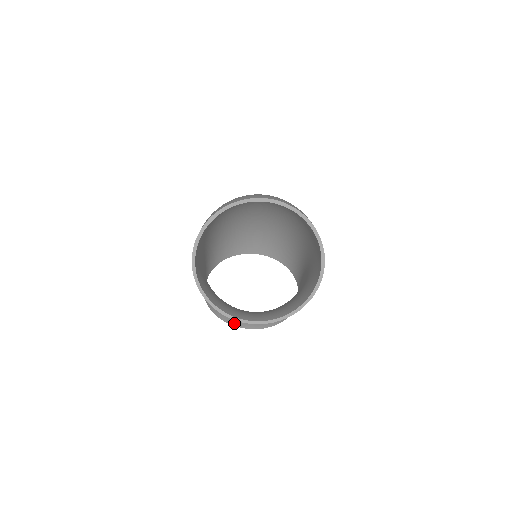
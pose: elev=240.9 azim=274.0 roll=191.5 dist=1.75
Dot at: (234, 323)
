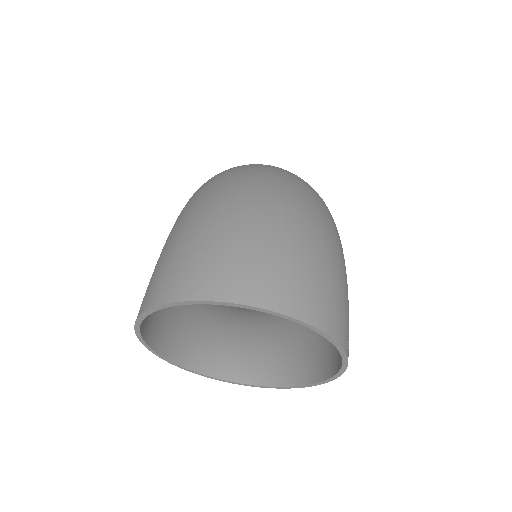
Dot at: occluded
